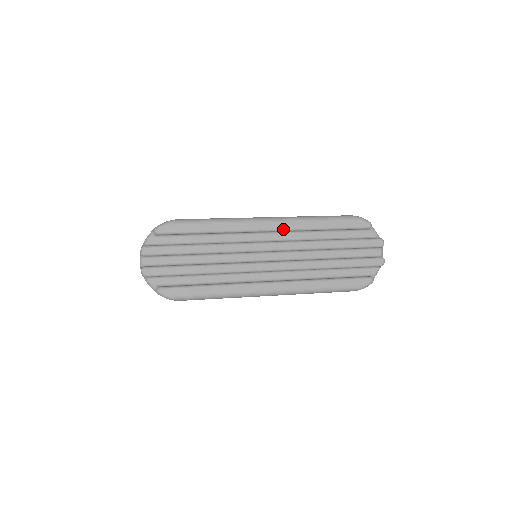
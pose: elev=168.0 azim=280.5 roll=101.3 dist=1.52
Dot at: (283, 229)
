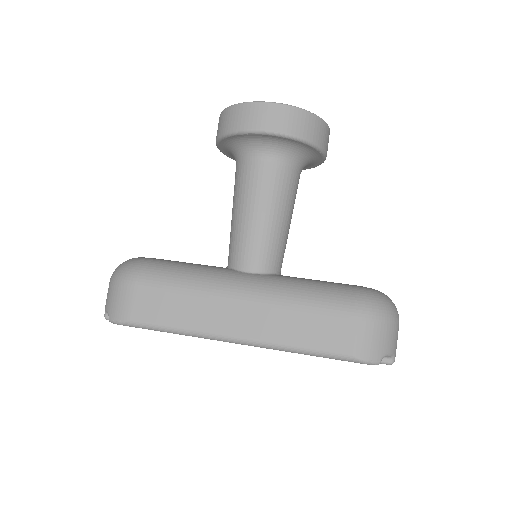
Dot at: occluded
